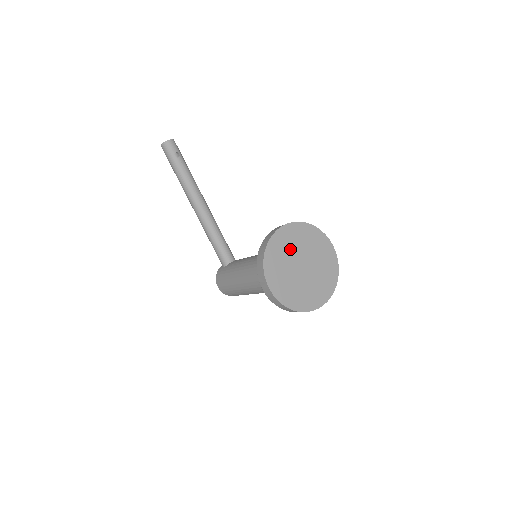
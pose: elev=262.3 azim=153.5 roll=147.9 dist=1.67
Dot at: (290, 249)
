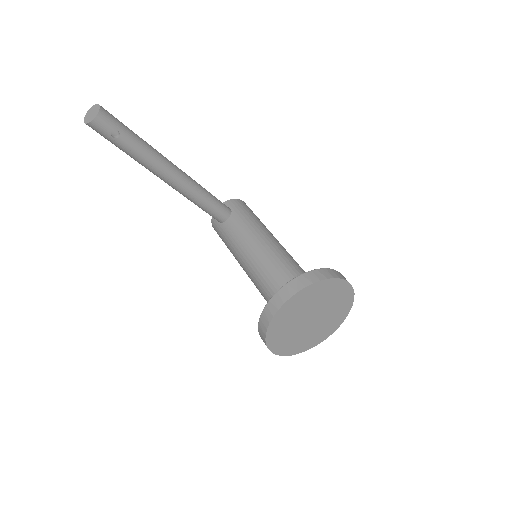
Dot at: (296, 315)
